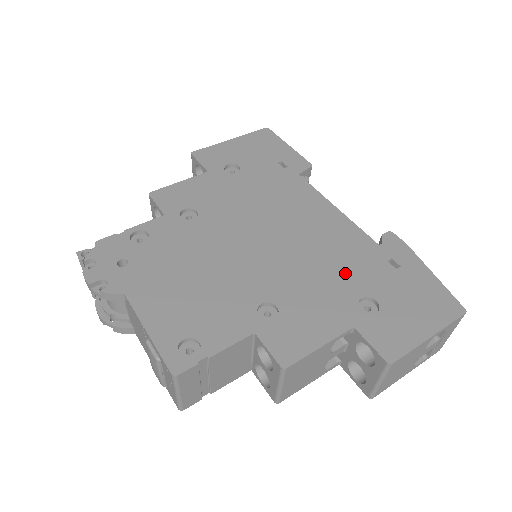
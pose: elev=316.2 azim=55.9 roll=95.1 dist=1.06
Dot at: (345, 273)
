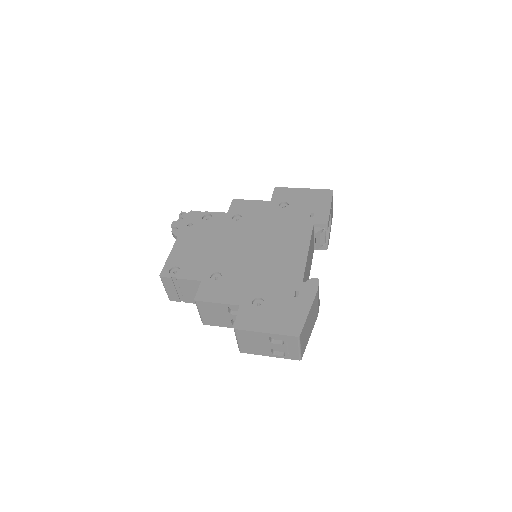
Dot at: (268, 283)
